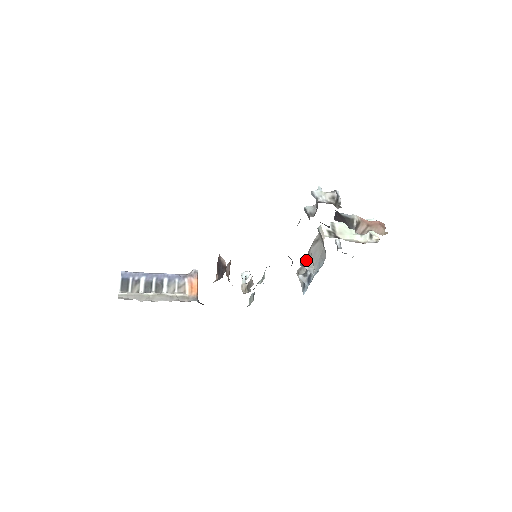
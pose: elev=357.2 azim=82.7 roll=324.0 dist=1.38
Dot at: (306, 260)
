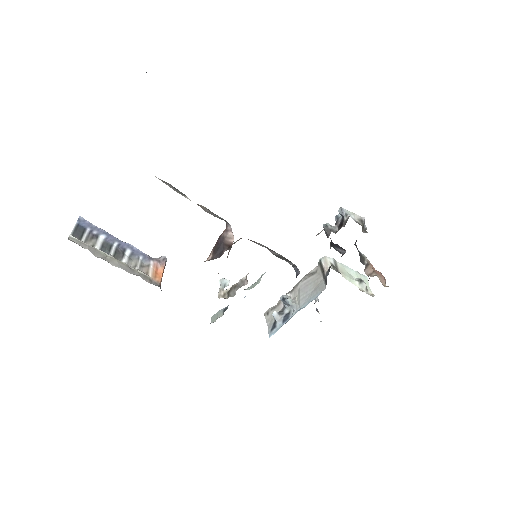
Dot at: (288, 296)
